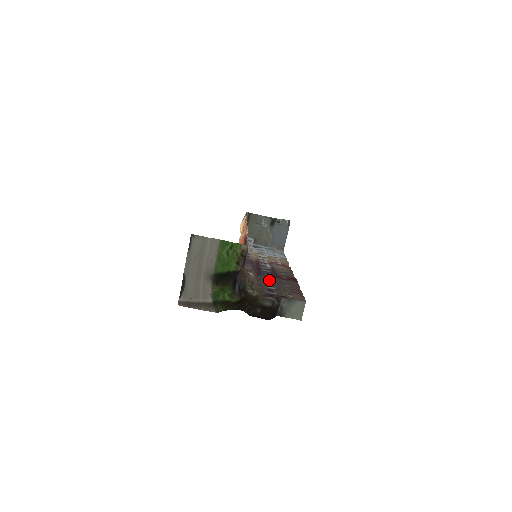
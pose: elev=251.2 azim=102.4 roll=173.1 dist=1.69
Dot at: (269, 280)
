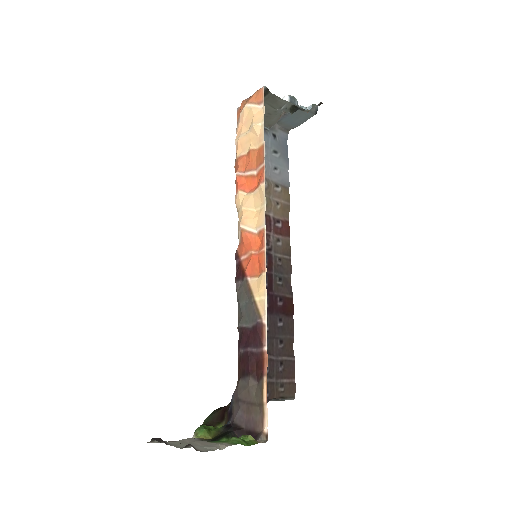
Dot at: occluded
